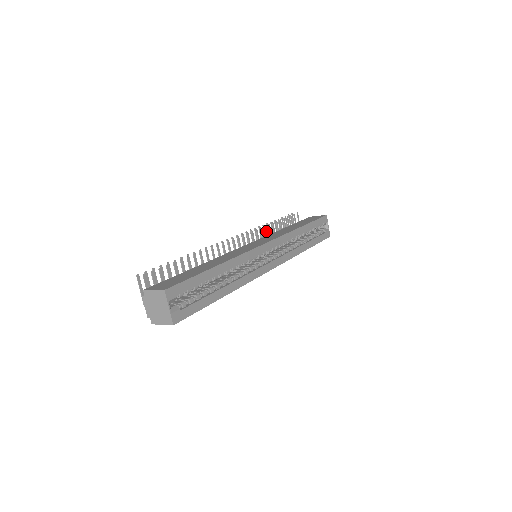
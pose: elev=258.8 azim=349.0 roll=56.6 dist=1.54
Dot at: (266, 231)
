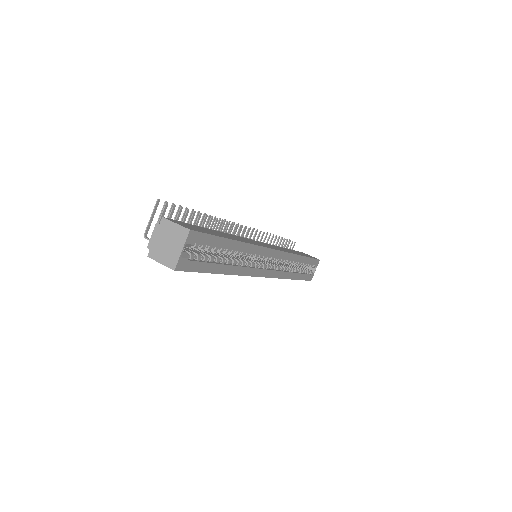
Dot at: (268, 240)
